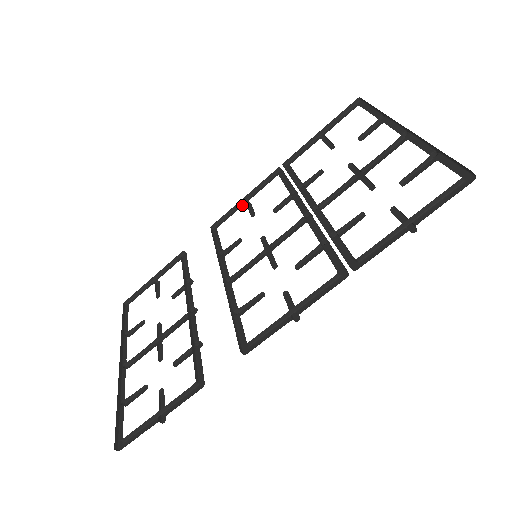
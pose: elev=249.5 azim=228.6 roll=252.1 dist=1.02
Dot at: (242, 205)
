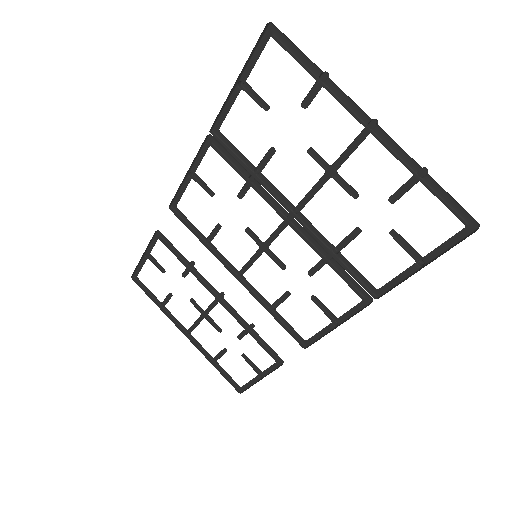
Dot at: (188, 180)
